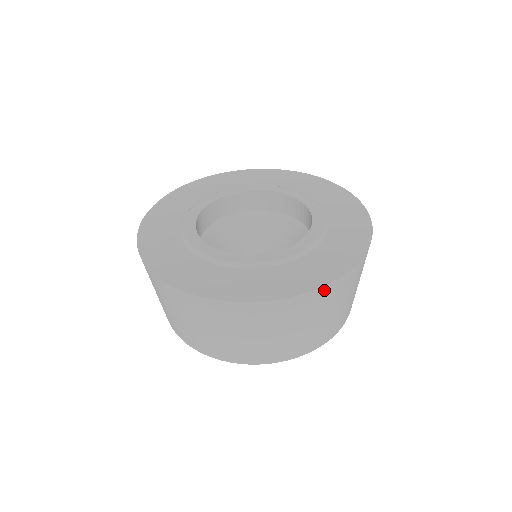
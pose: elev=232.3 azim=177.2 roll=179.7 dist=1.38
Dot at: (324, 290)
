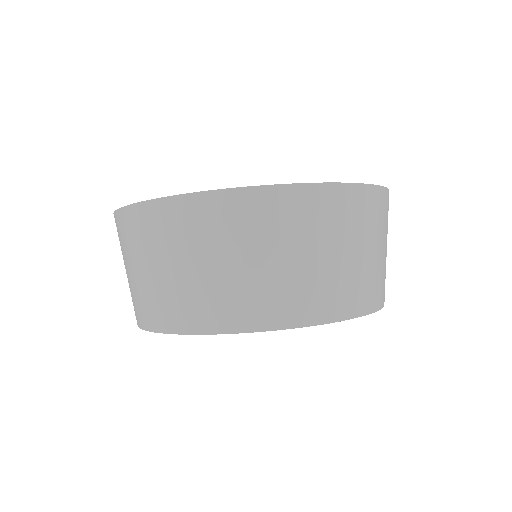
Dot at: (387, 196)
